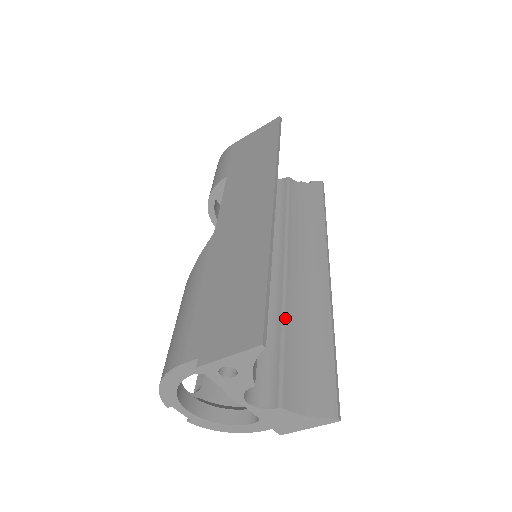
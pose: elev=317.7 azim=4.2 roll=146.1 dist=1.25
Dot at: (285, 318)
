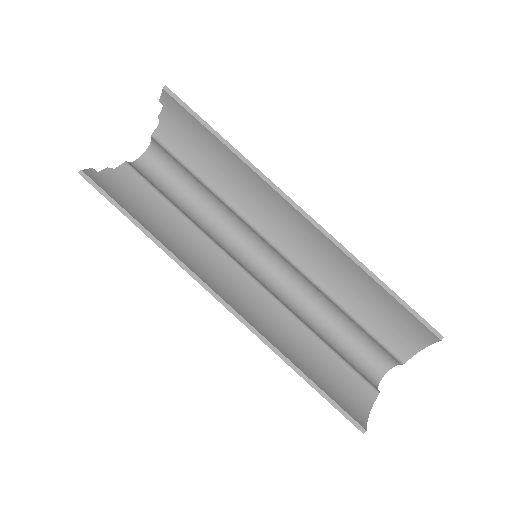
Dot at: (335, 301)
